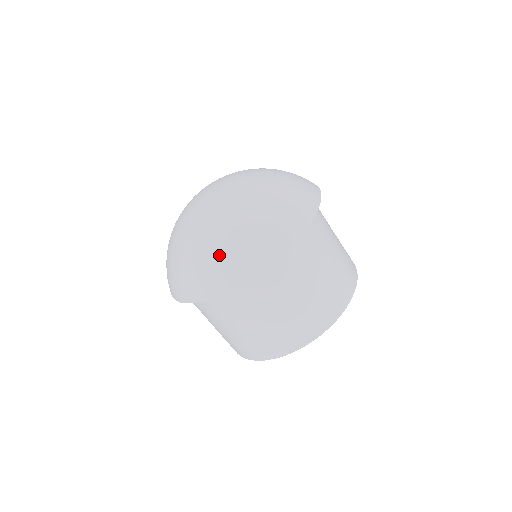
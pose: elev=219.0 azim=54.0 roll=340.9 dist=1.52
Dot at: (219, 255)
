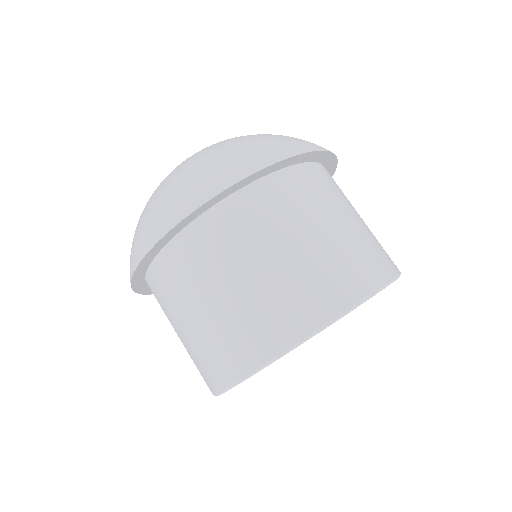
Dot at: (138, 226)
